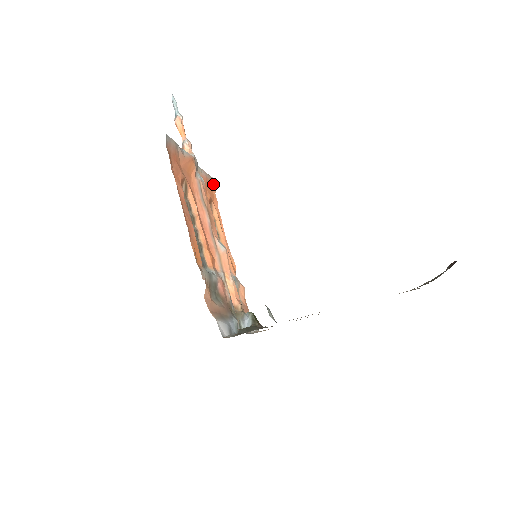
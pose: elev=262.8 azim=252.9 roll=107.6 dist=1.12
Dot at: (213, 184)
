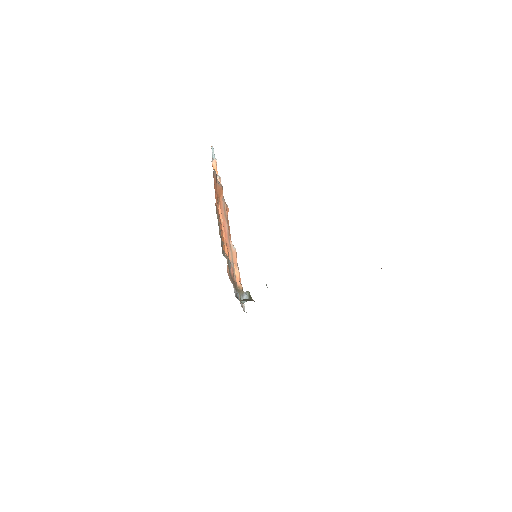
Dot at: (227, 209)
